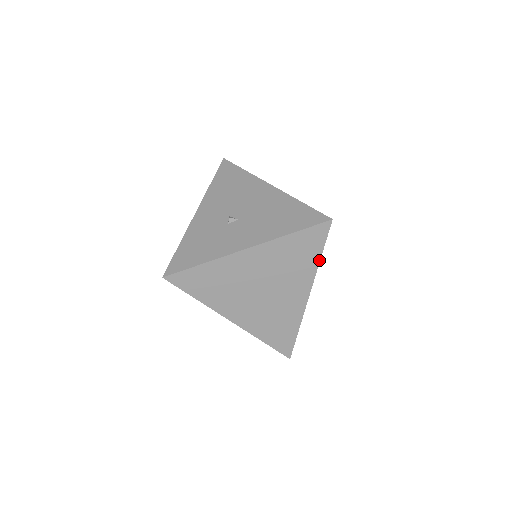
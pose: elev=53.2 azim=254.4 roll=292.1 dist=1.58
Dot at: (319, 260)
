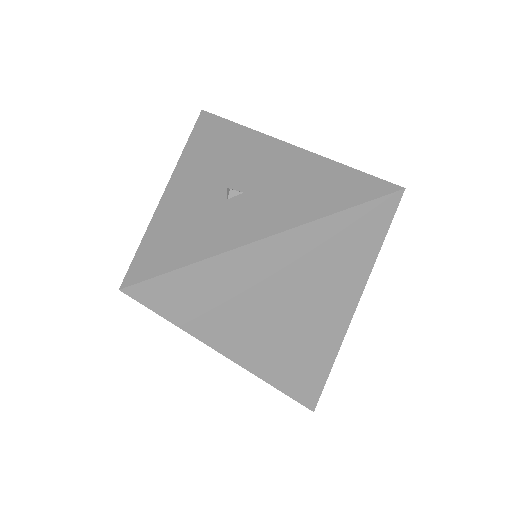
Dot at: (376, 256)
